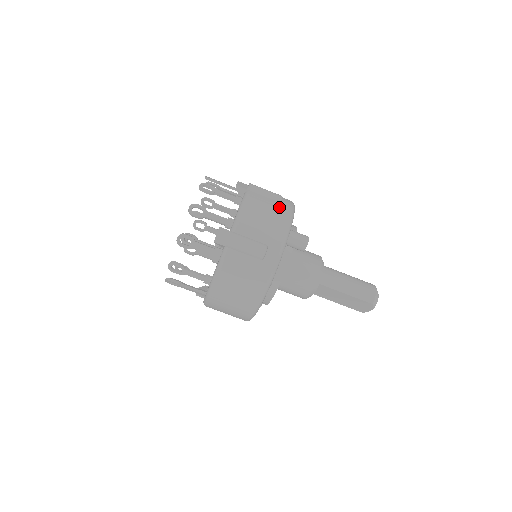
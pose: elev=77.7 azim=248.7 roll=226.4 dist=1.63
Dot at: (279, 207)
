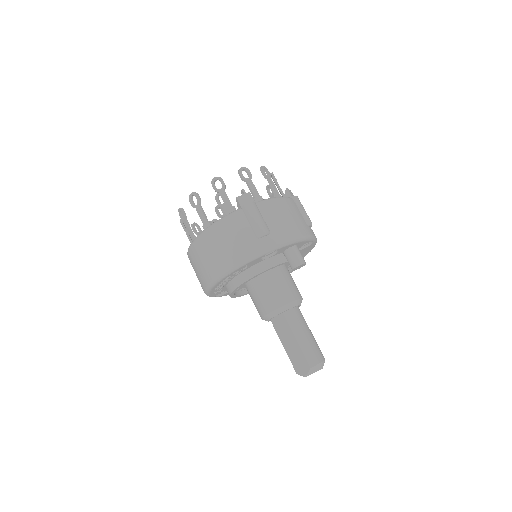
Dot at: (303, 224)
